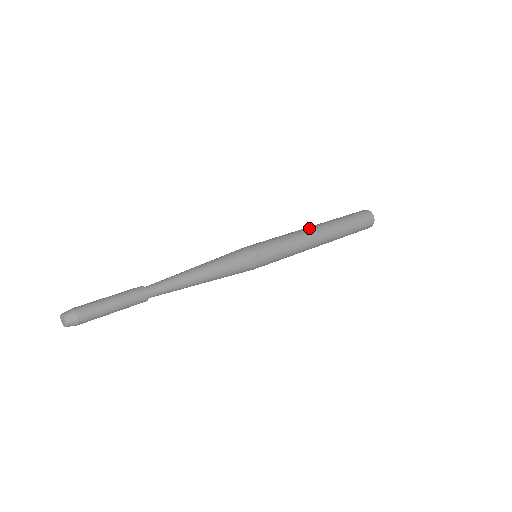
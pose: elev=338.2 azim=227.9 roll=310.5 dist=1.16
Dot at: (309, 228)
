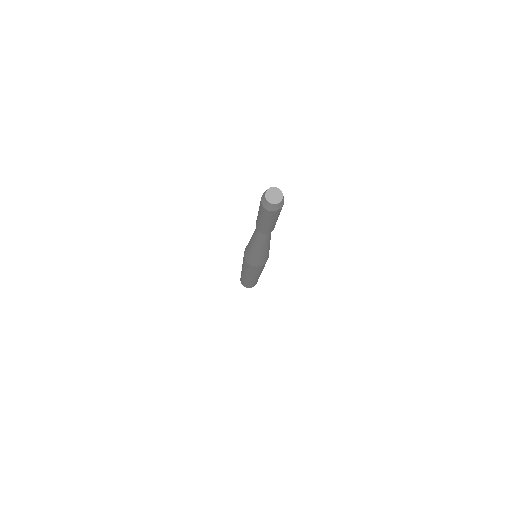
Dot at: occluded
